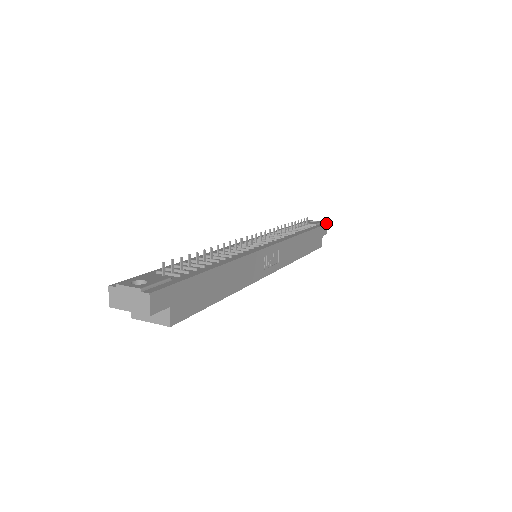
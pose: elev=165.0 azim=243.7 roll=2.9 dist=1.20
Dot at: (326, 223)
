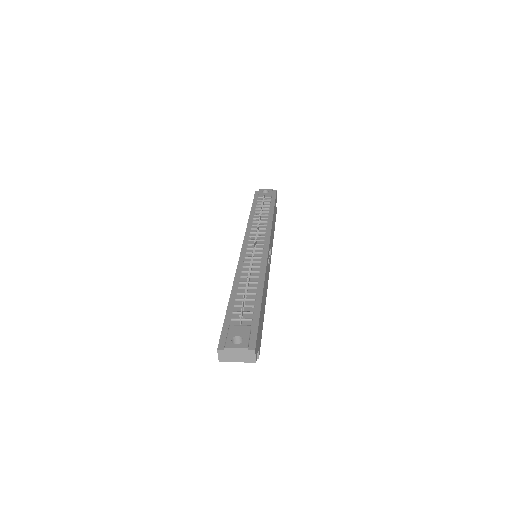
Dot at: (276, 191)
